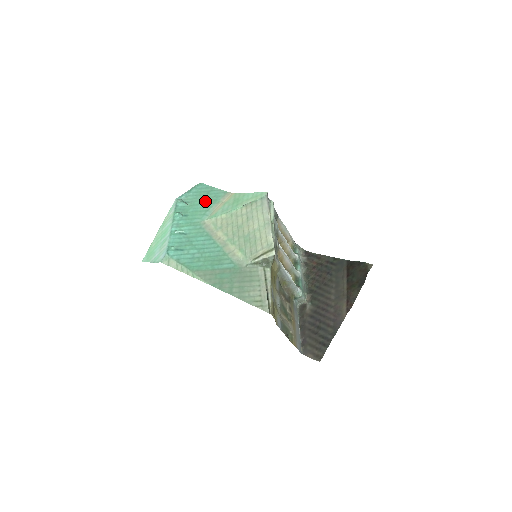
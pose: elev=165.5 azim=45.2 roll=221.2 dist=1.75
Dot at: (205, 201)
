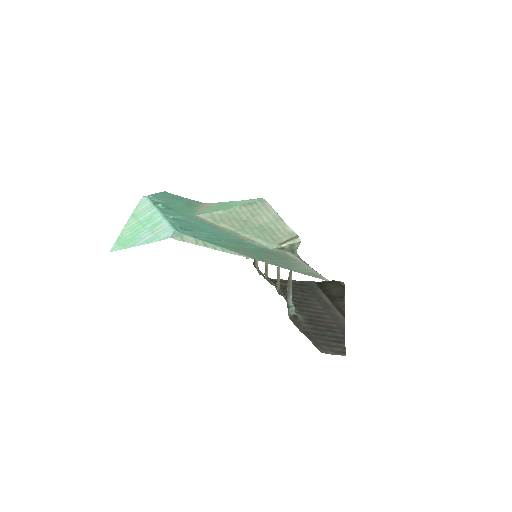
Dot at: (182, 203)
